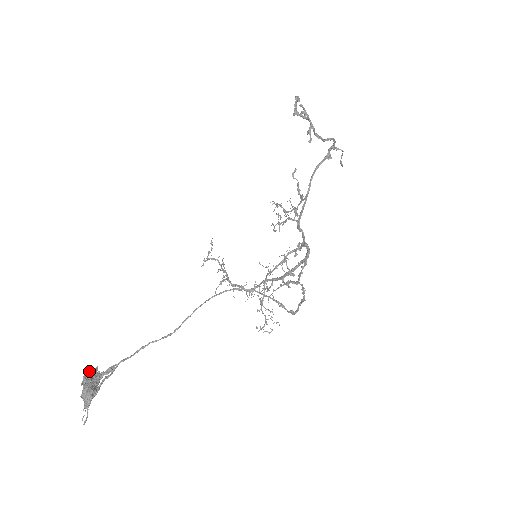
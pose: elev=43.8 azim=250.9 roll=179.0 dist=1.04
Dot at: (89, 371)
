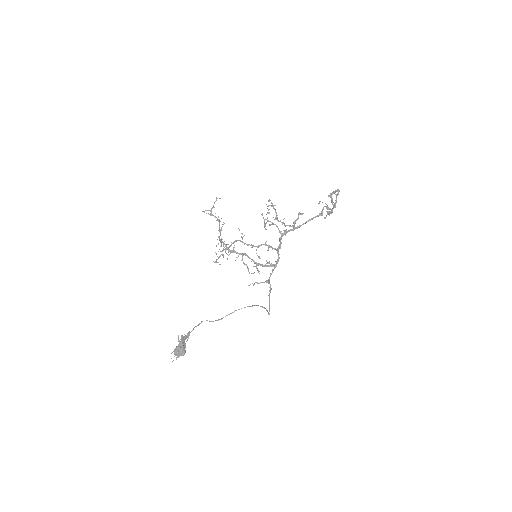
Dot at: (184, 340)
